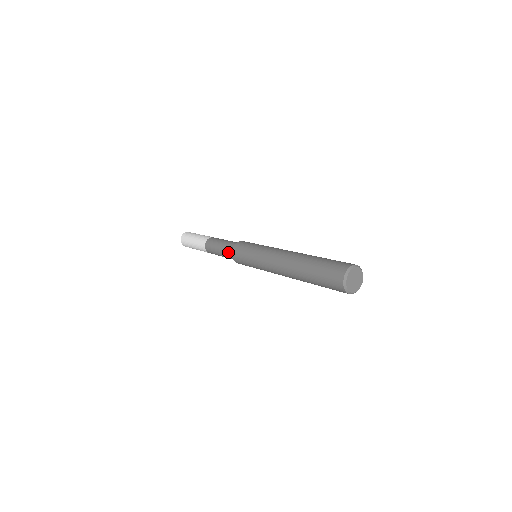
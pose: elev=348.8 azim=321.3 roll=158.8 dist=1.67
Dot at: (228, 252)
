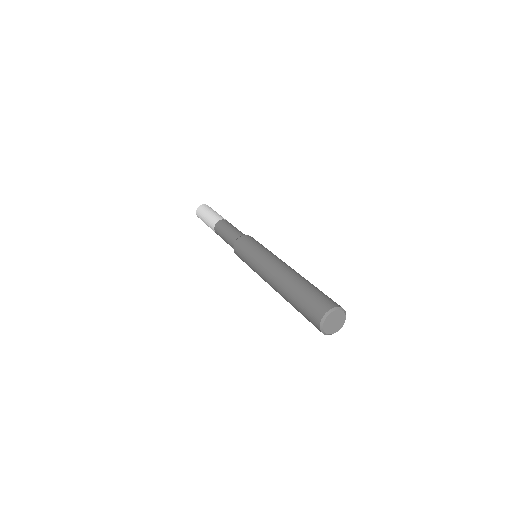
Dot at: occluded
